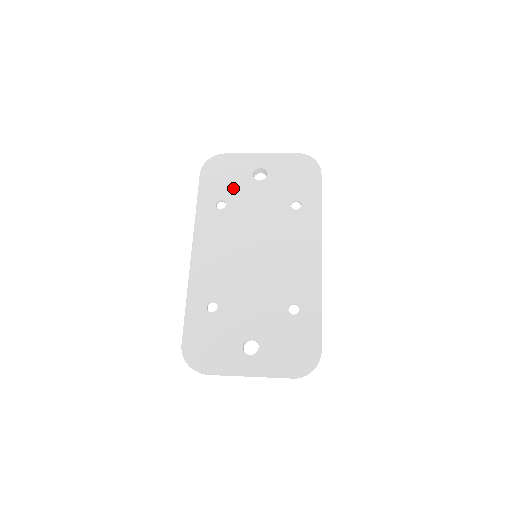
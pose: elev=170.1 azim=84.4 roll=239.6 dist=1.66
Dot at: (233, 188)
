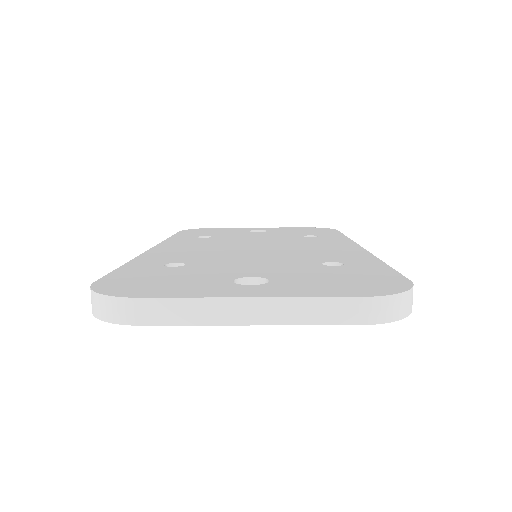
Dot at: (223, 233)
